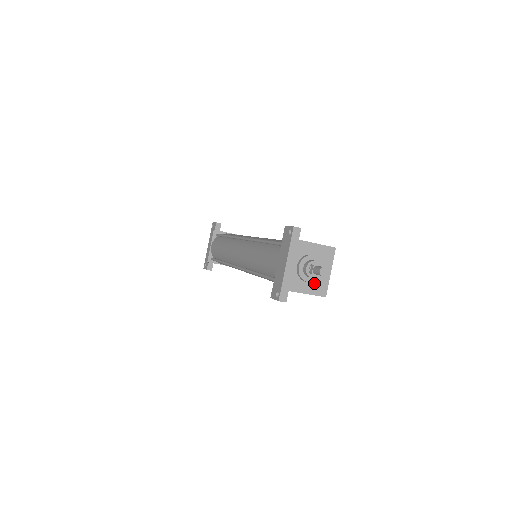
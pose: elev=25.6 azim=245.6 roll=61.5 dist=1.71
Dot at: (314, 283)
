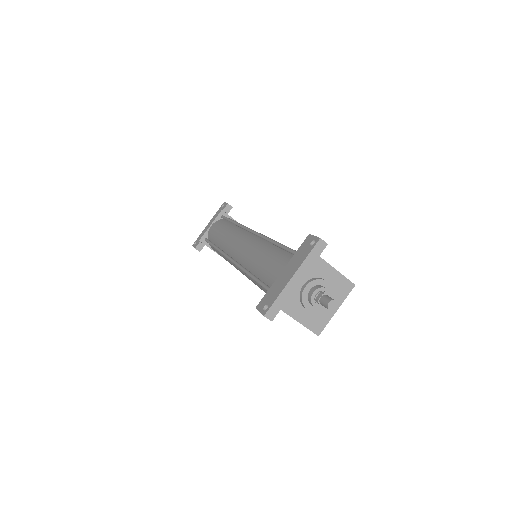
Dot at: (313, 314)
